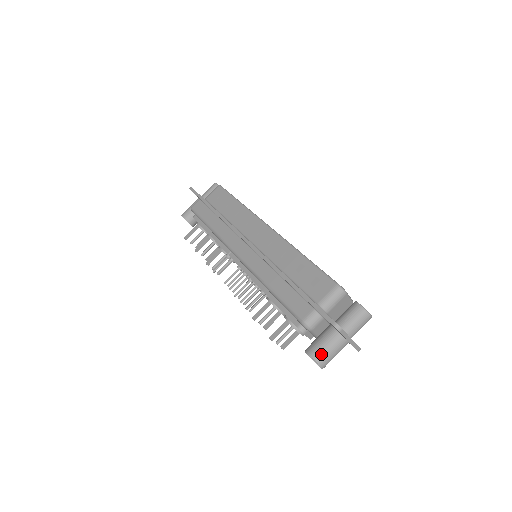
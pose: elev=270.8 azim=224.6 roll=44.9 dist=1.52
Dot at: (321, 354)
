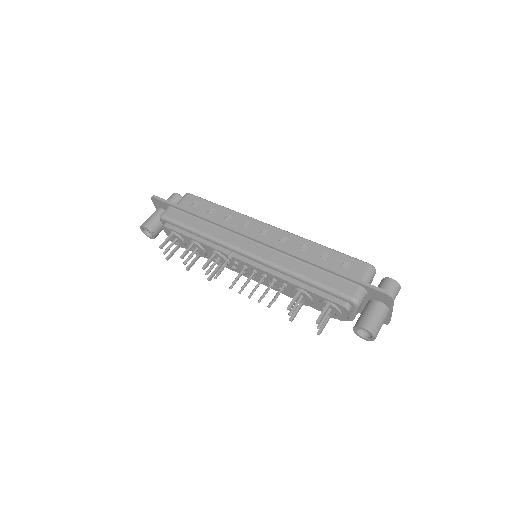
Dot at: (375, 325)
